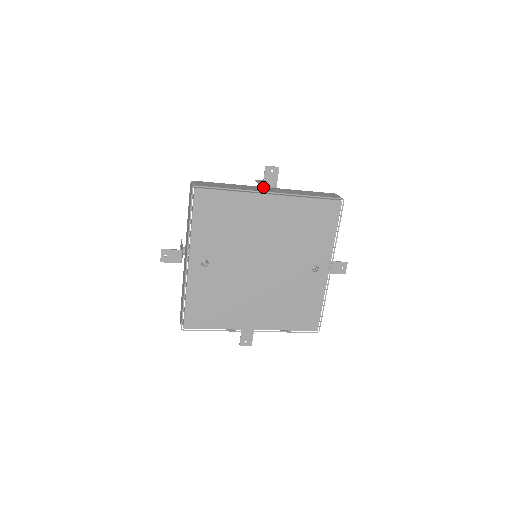
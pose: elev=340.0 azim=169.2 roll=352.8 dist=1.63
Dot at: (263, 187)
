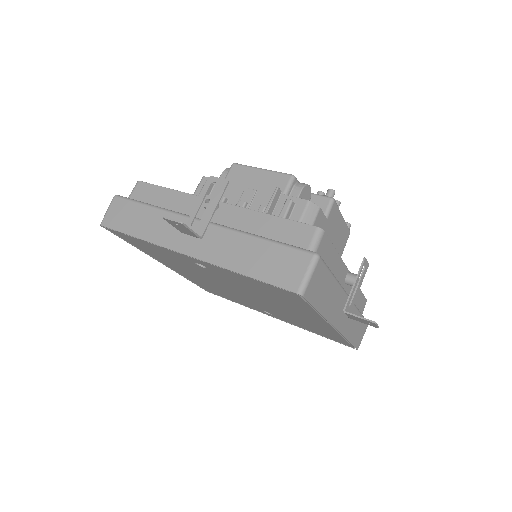
Dot at: (344, 311)
